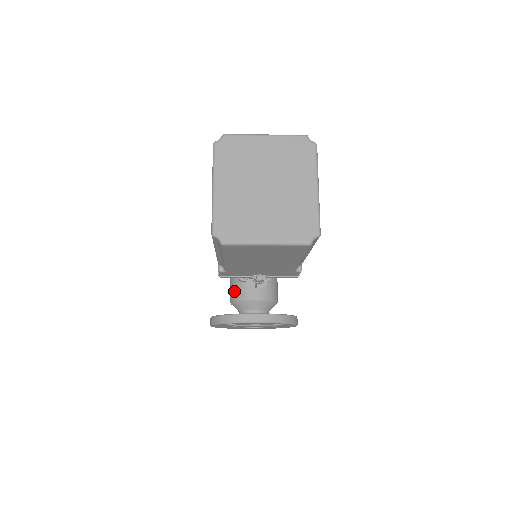
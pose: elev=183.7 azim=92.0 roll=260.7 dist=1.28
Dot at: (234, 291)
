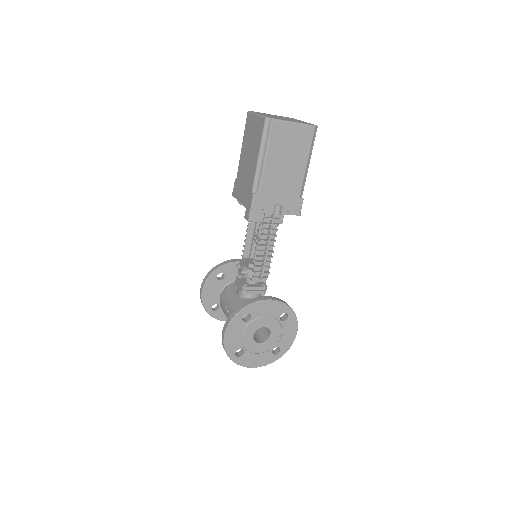
Dot at: occluded
